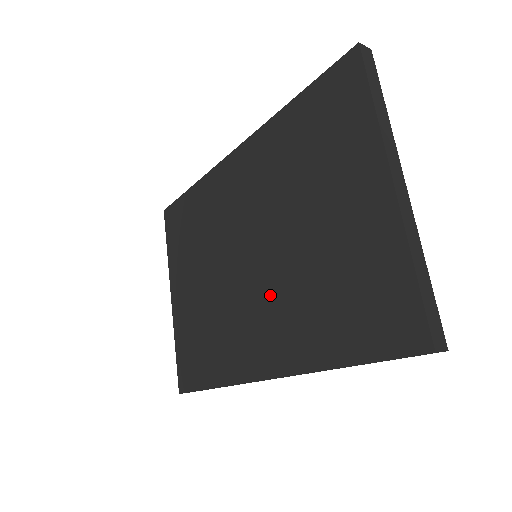
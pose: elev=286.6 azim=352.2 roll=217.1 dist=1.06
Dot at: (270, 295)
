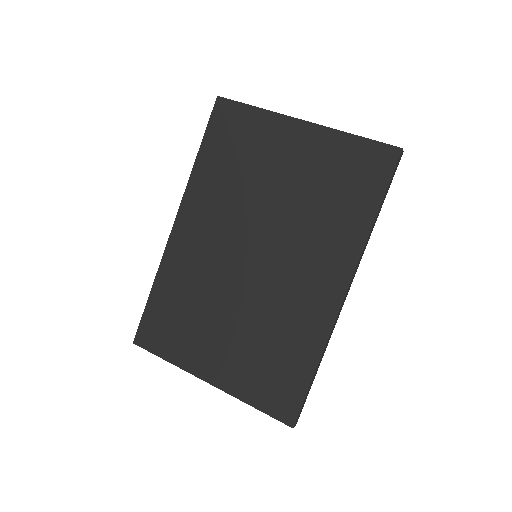
Dot at: (294, 252)
